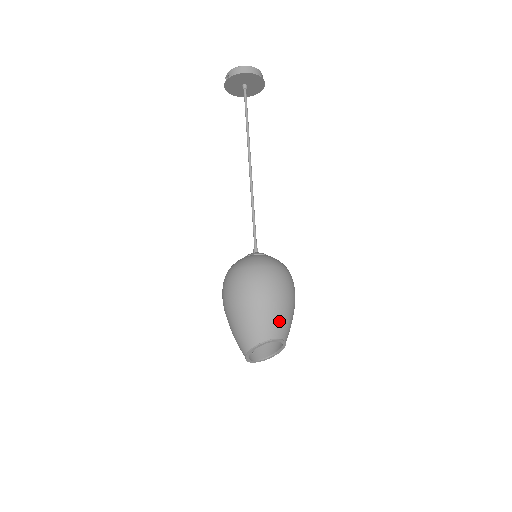
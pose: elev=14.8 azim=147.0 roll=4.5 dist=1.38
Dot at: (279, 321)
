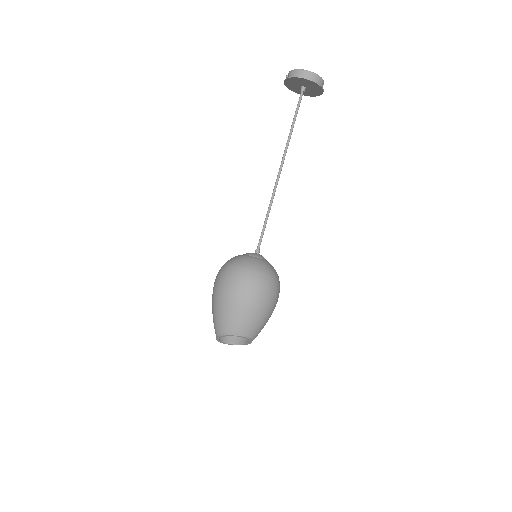
Dot at: (248, 322)
